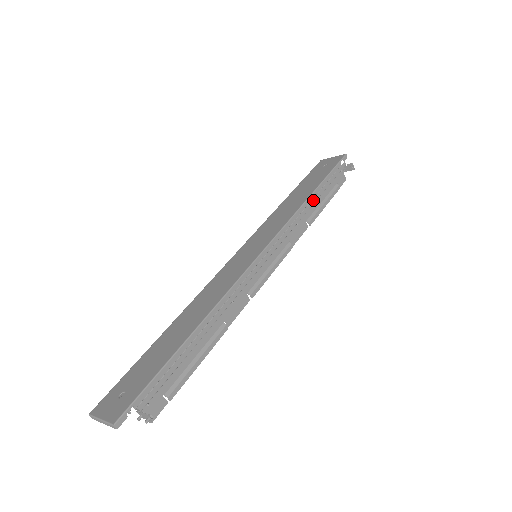
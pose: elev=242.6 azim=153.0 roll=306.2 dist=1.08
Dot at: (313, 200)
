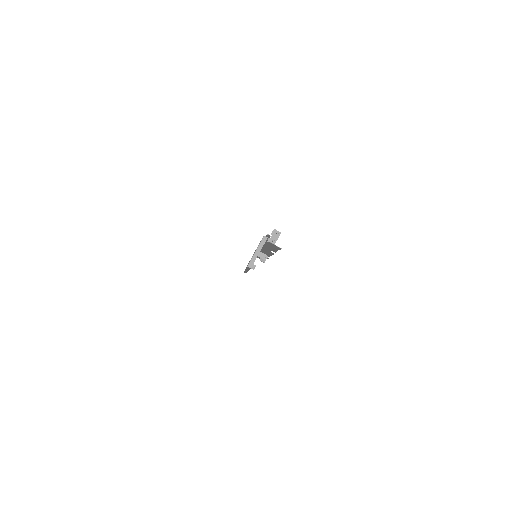
Dot at: occluded
